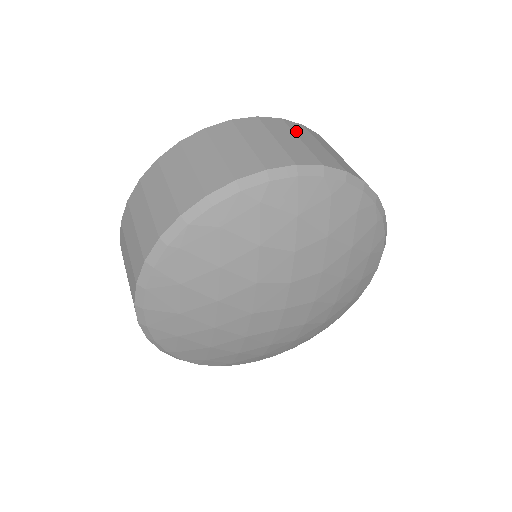
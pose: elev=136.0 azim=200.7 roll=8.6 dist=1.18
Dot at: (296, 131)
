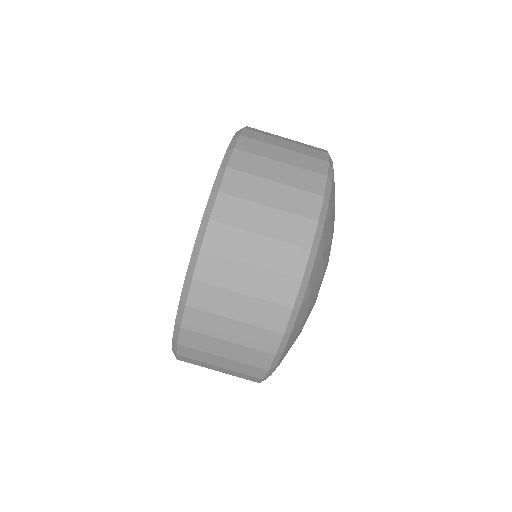
Dot at: (222, 282)
